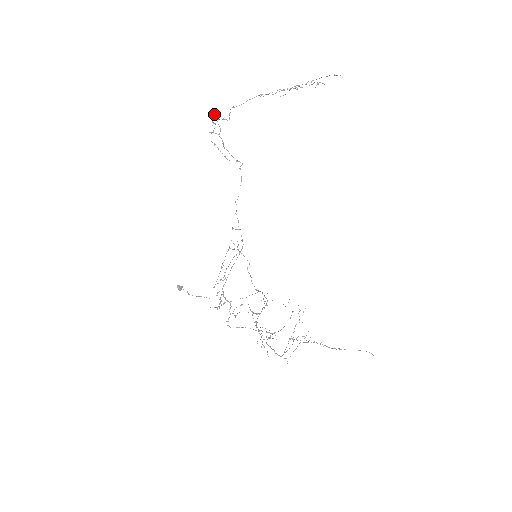
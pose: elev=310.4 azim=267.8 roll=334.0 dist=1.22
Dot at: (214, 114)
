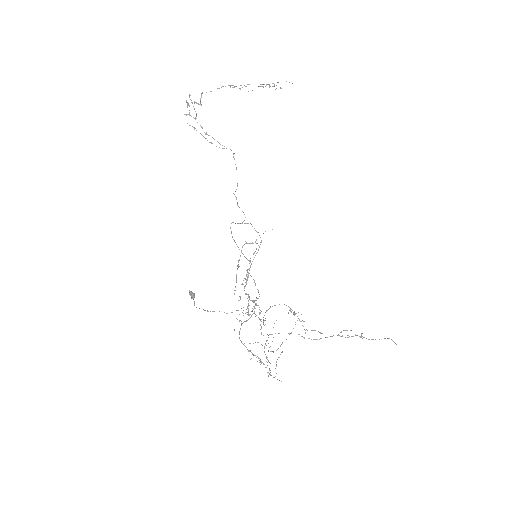
Dot at: (189, 94)
